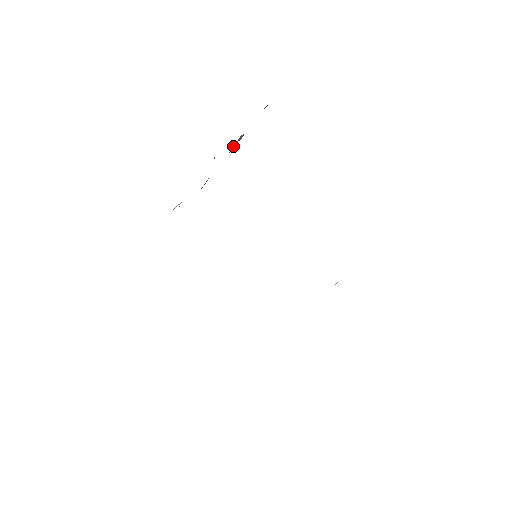
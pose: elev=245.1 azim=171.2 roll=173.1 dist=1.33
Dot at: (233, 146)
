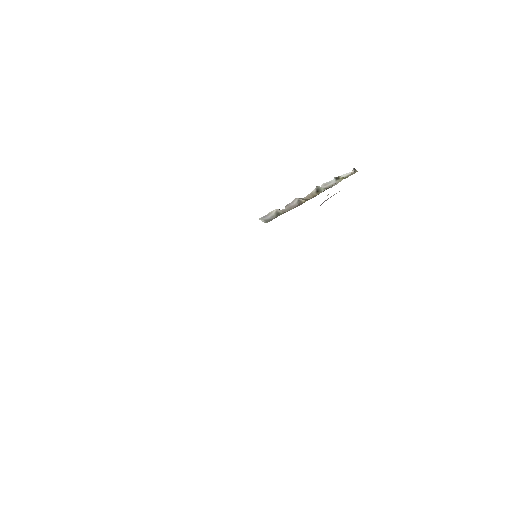
Dot at: occluded
